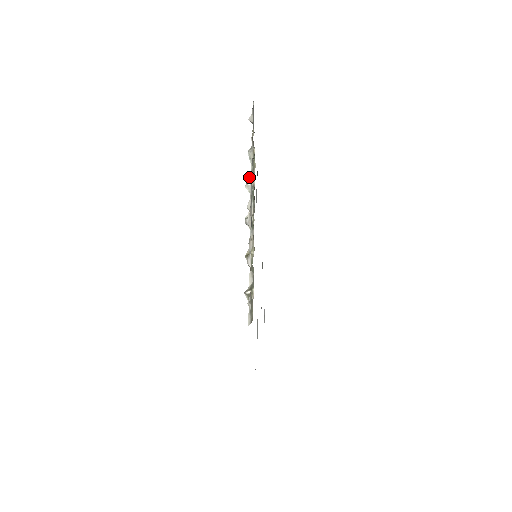
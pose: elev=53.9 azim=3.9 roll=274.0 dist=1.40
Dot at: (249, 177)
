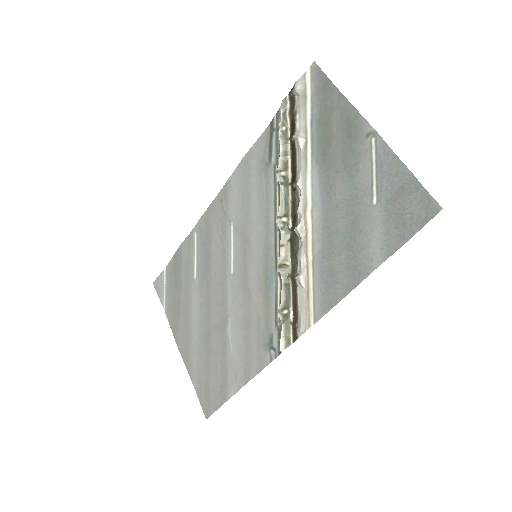
Dot at: (279, 162)
